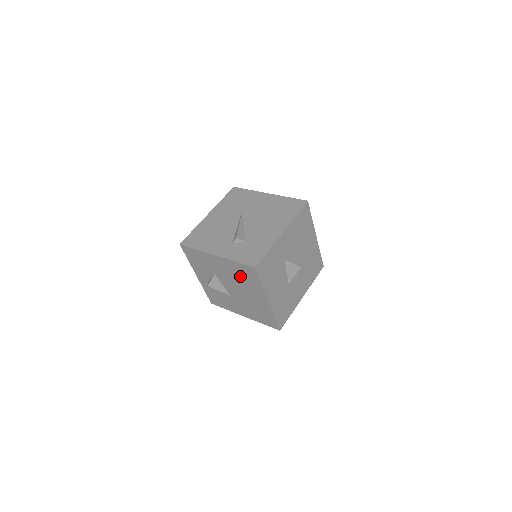
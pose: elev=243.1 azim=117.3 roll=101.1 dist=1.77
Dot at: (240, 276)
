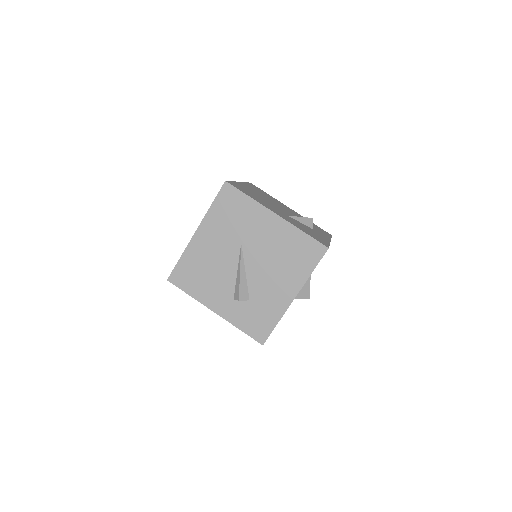
Dot at: occluded
